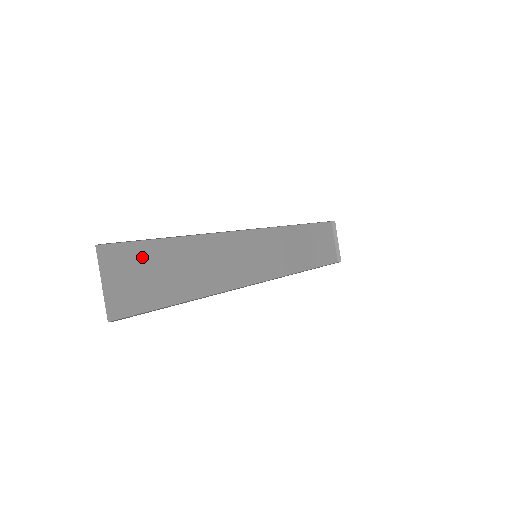
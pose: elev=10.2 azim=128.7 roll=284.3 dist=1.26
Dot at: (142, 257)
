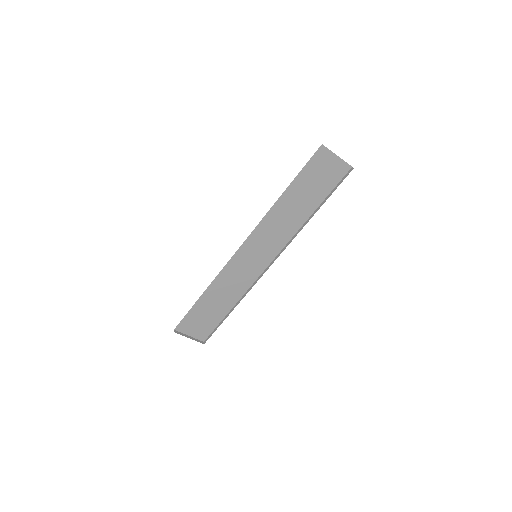
Dot at: (194, 316)
